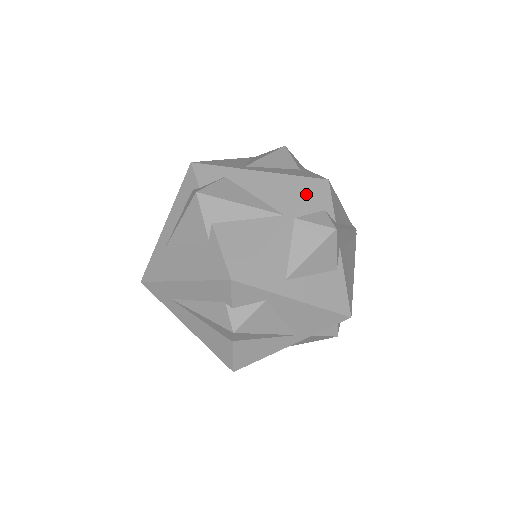
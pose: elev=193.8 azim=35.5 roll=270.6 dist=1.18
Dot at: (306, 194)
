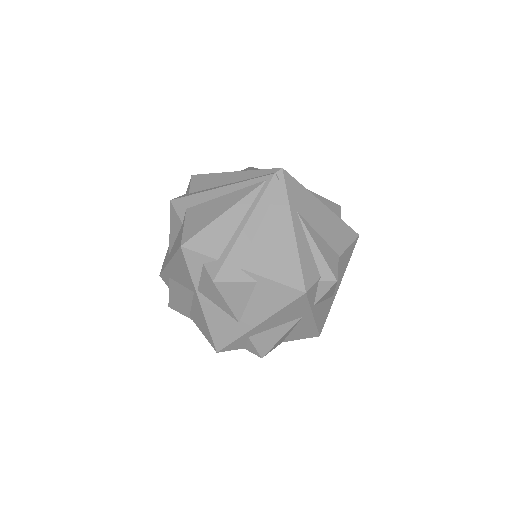
Dot at: (186, 268)
